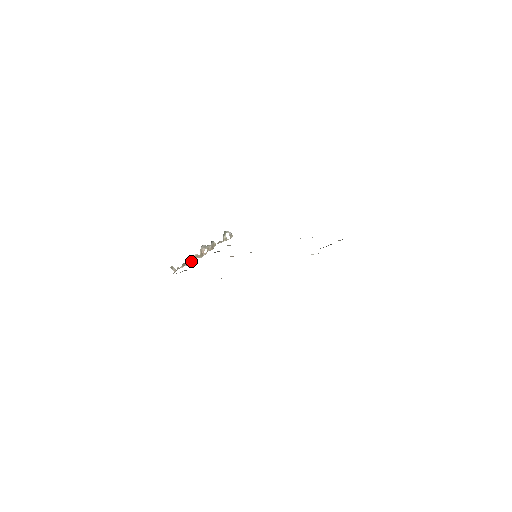
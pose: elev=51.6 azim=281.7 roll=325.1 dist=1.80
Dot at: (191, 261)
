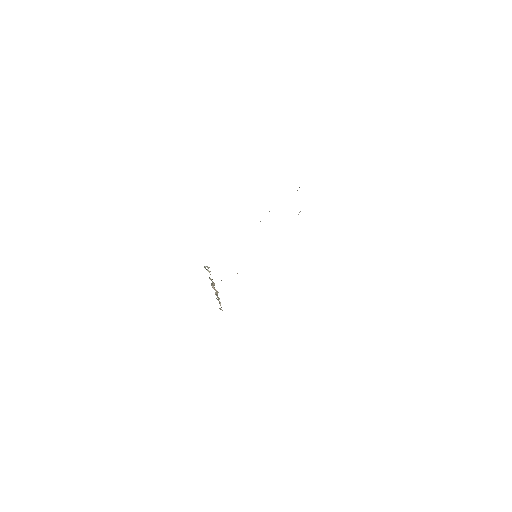
Dot at: (218, 299)
